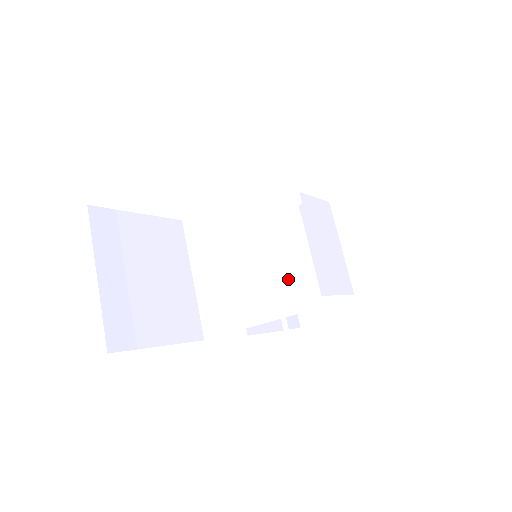
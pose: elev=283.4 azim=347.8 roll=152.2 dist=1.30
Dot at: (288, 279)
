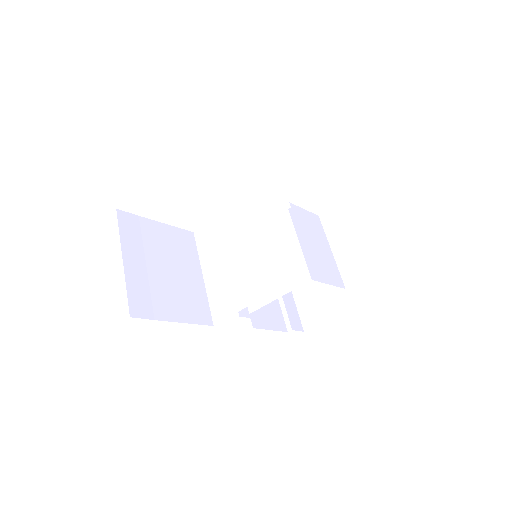
Dot at: (279, 257)
